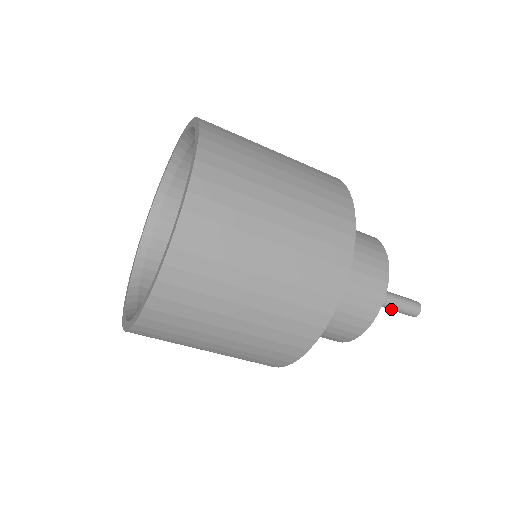
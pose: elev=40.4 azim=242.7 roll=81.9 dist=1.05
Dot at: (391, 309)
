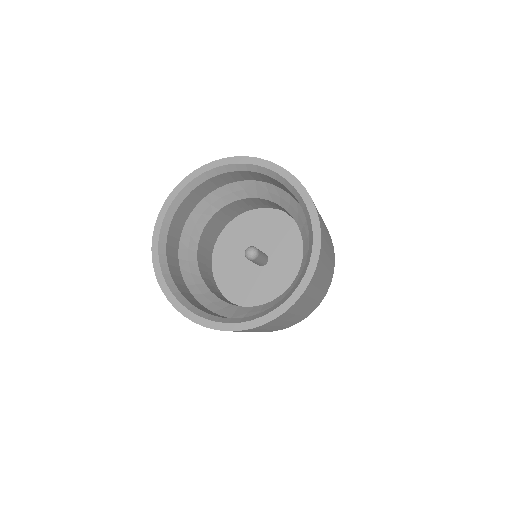
Dot at: occluded
